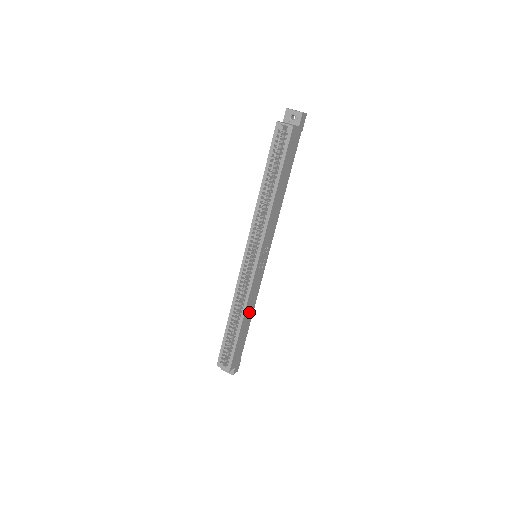
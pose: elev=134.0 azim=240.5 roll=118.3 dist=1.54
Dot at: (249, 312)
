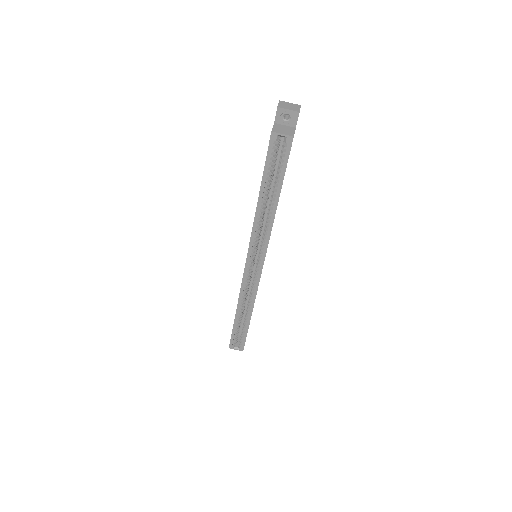
Dot at: occluded
